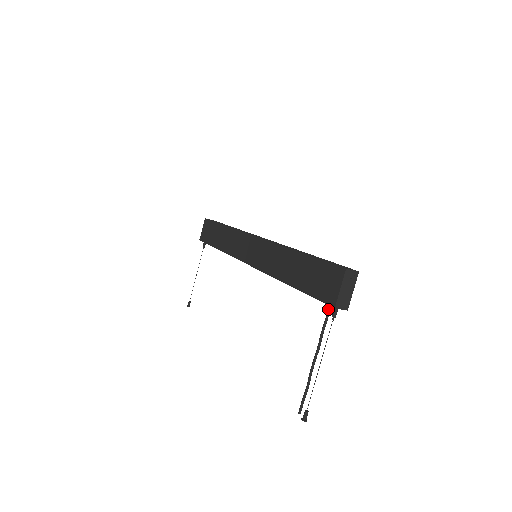
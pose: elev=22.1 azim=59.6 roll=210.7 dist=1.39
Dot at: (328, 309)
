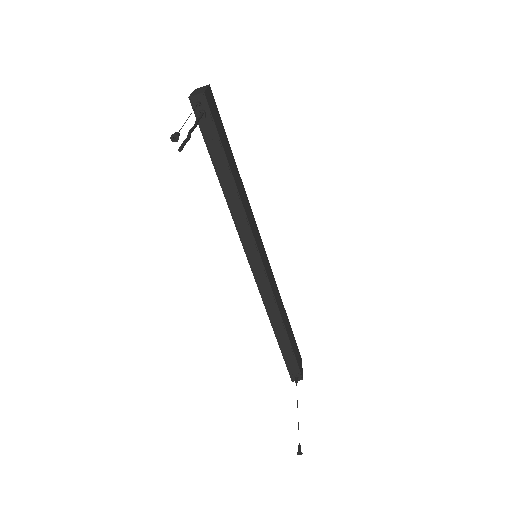
Dot at: (200, 114)
